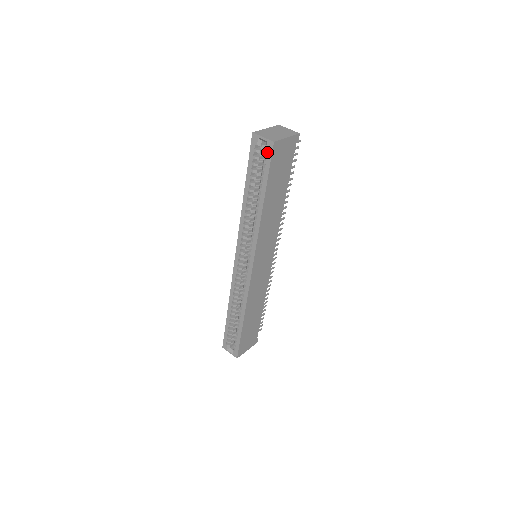
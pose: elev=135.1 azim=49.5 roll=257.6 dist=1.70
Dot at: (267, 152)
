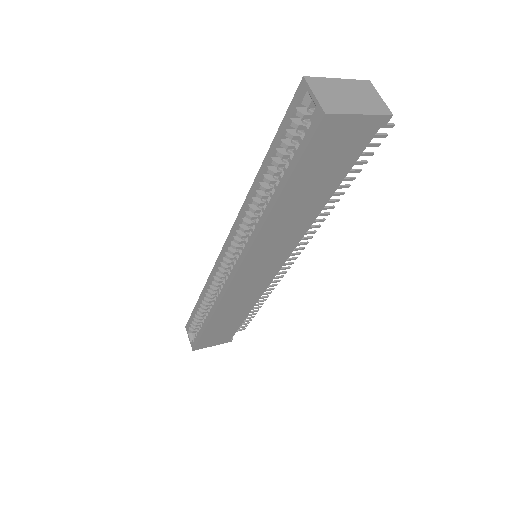
Dot at: occluded
